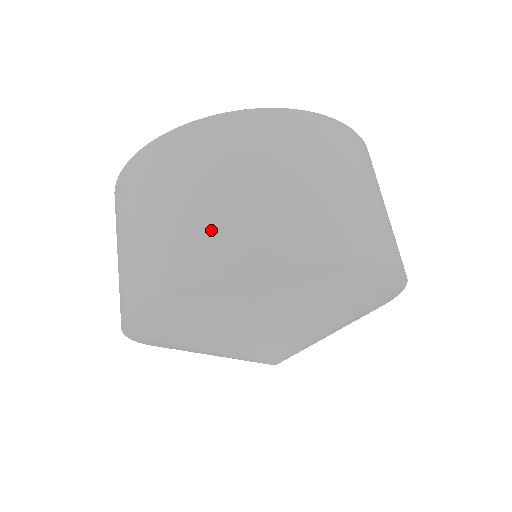
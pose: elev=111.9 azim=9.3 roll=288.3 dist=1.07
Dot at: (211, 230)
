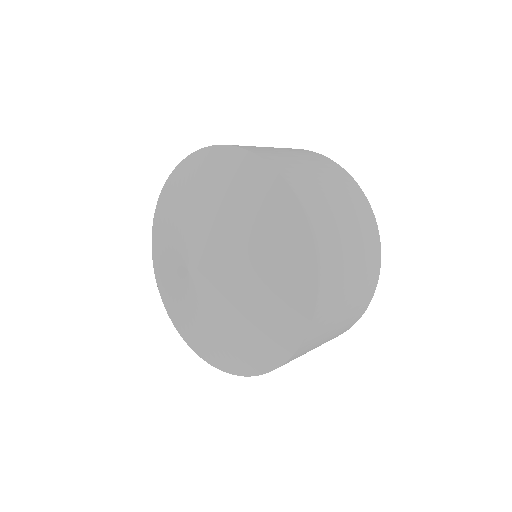
Dot at: (278, 155)
